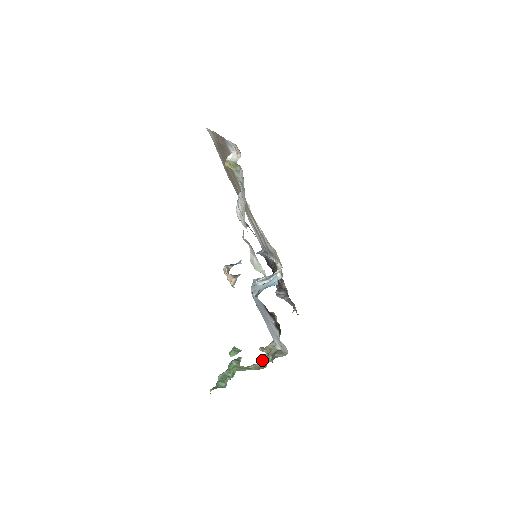
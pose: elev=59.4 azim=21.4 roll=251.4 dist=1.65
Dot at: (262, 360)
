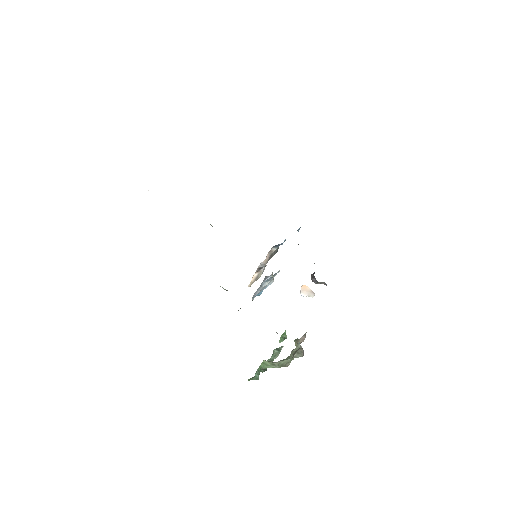
Dot at: (289, 356)
